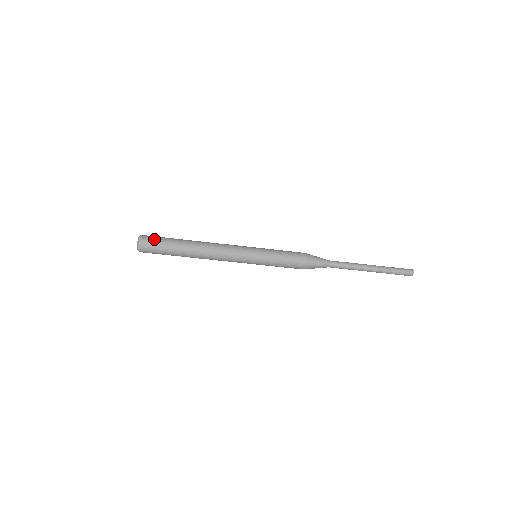
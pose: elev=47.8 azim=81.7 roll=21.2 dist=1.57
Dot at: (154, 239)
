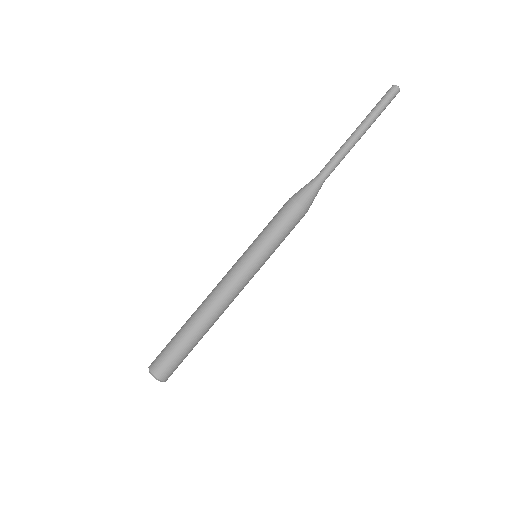
Dot at: (161, 357)
